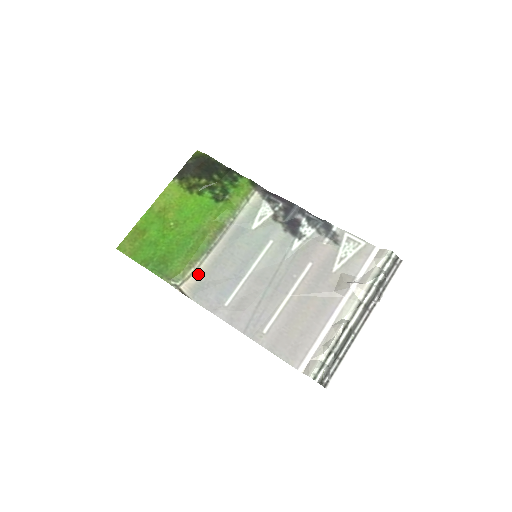
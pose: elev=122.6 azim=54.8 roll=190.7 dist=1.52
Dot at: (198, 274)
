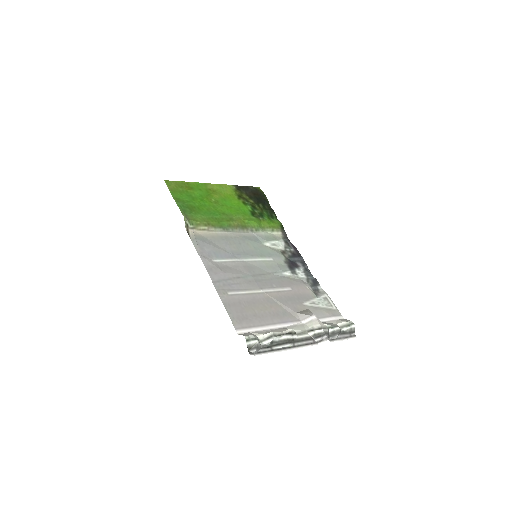
Dot at: (208, 233)
